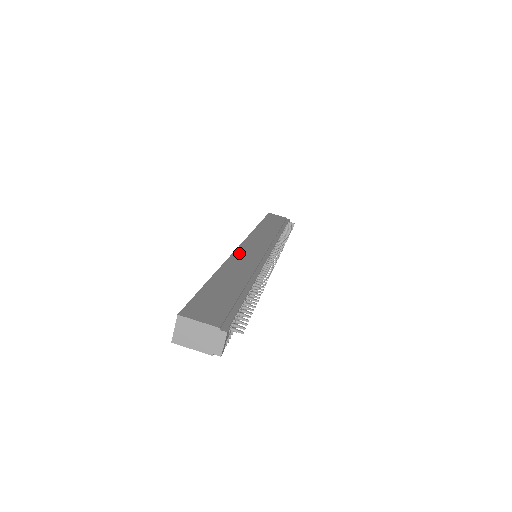
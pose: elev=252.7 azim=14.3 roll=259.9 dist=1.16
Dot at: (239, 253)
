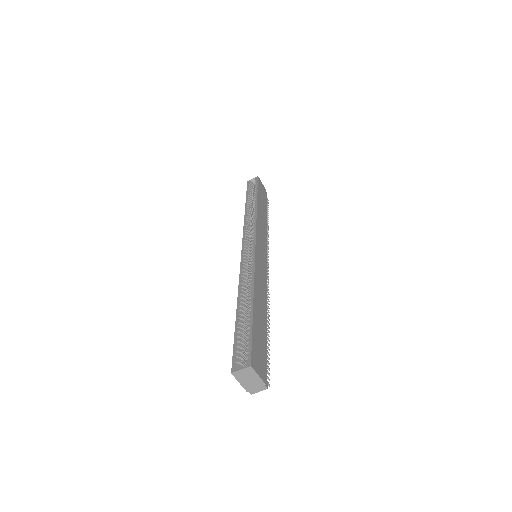
Dot at: (257, 263)
